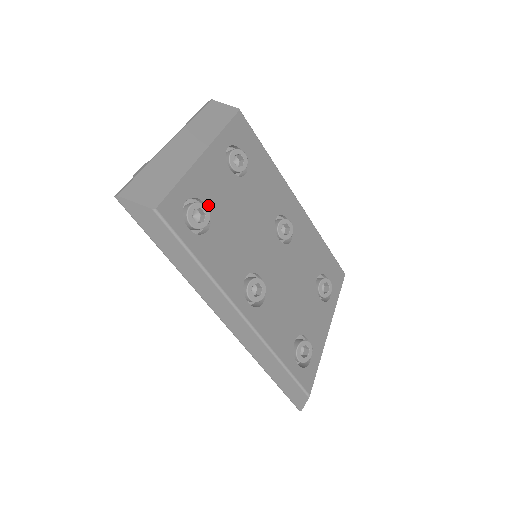
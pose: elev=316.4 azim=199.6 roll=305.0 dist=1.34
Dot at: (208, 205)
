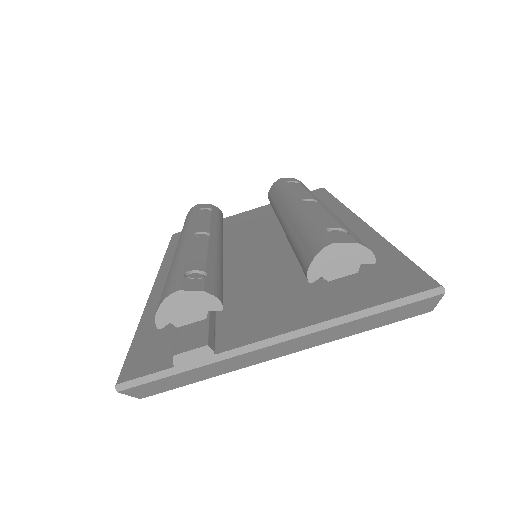
Dot at: occluded
